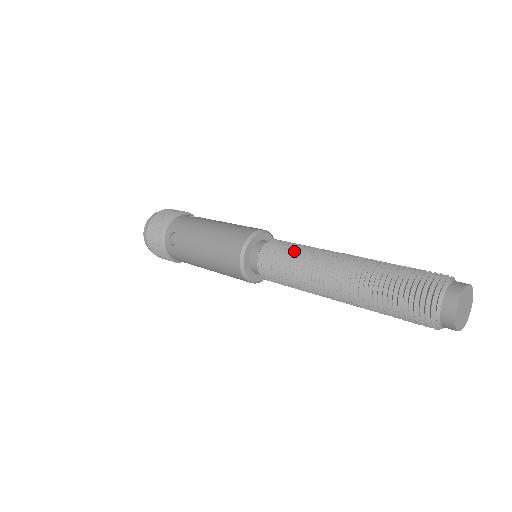
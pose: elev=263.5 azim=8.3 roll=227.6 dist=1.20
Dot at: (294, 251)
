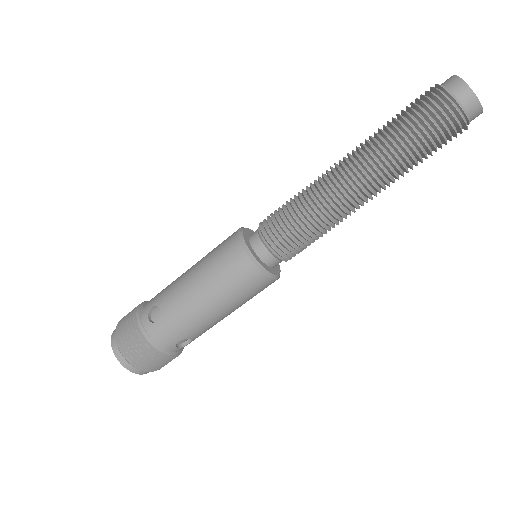
Dot at: (292, 200)
